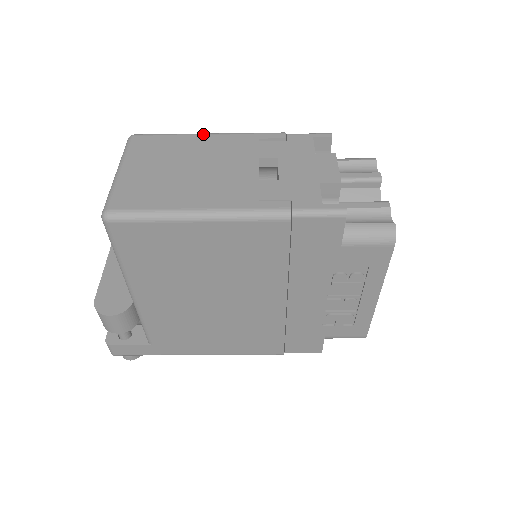
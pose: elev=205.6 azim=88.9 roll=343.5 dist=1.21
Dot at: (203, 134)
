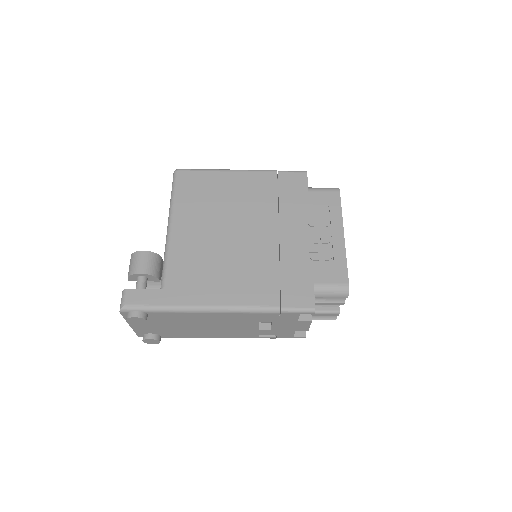
Dot at: occluded
